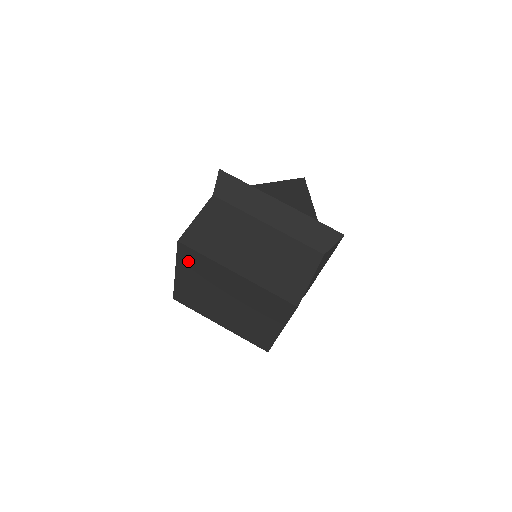
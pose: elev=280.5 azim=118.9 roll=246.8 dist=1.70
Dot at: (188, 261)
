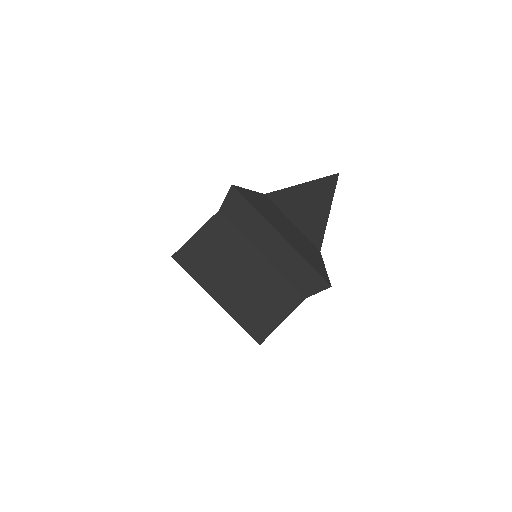
Dot at: occluded
